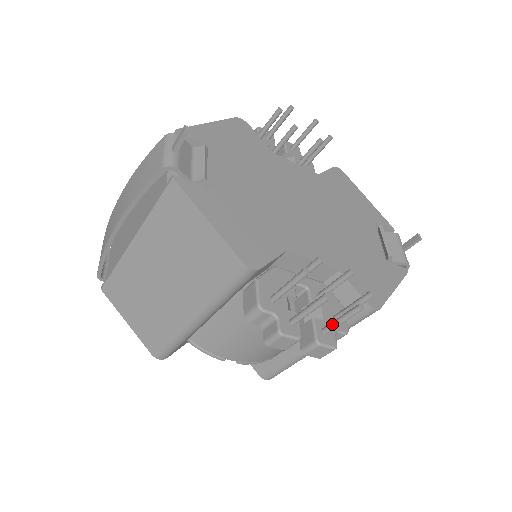
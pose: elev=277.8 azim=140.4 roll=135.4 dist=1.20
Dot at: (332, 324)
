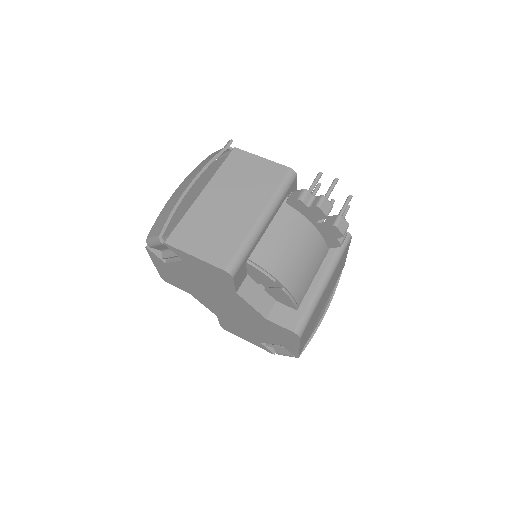
Dot at: (341, 211)
